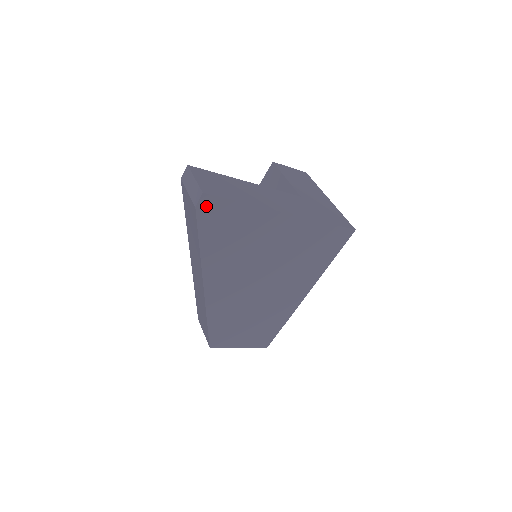
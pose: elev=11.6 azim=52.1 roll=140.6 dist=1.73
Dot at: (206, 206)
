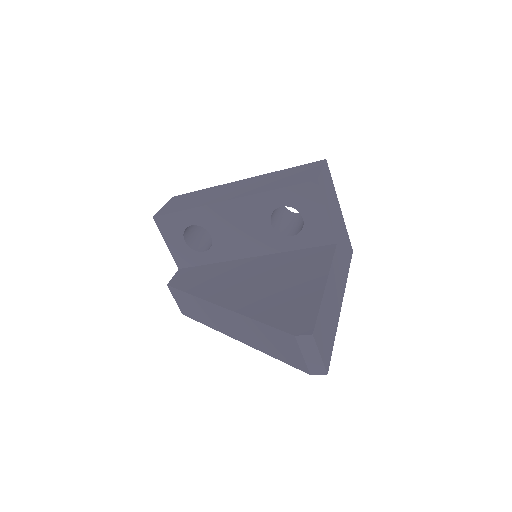
Dot at: occluded
